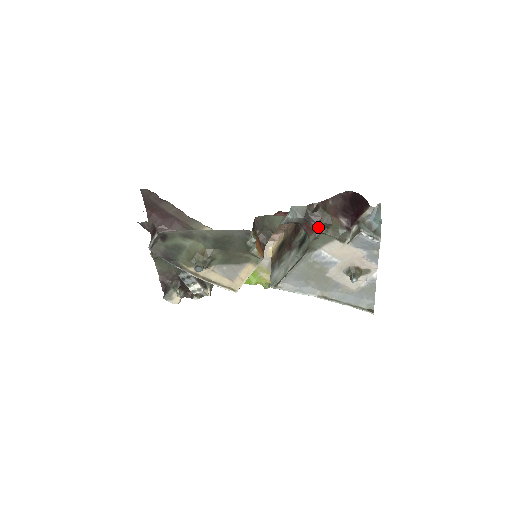
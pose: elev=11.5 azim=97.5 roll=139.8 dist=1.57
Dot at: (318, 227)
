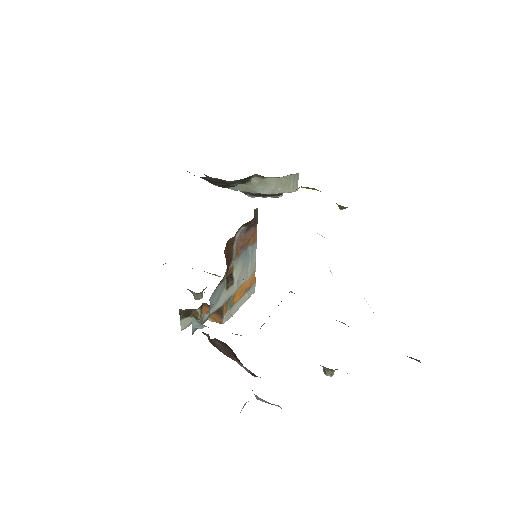
Dot at: occluded
